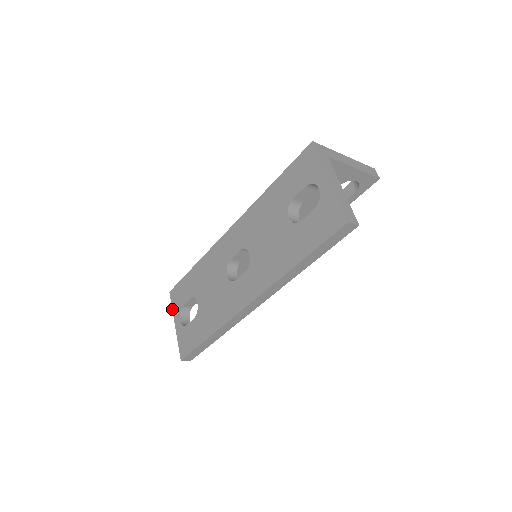
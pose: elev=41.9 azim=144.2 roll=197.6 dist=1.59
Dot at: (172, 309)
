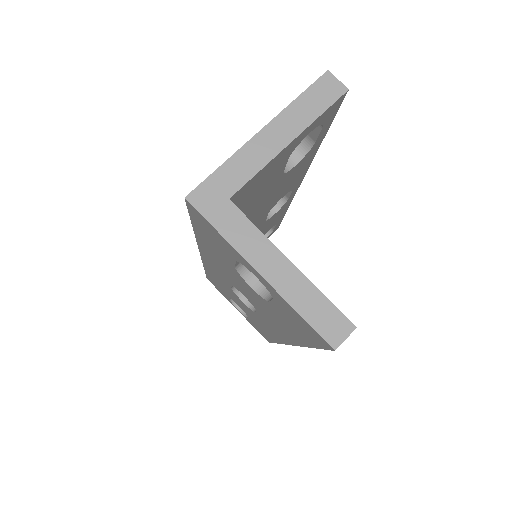
Dot at: occluded
